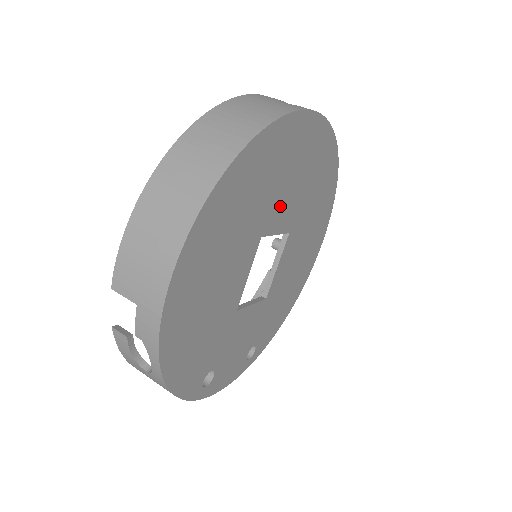
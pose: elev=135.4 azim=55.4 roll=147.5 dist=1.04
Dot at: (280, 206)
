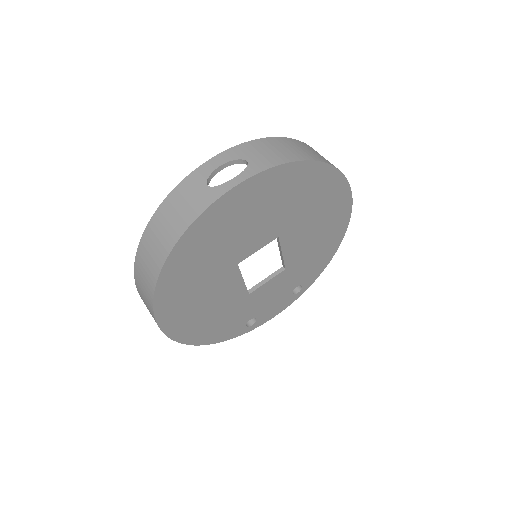
Dot at: (245, 242)
